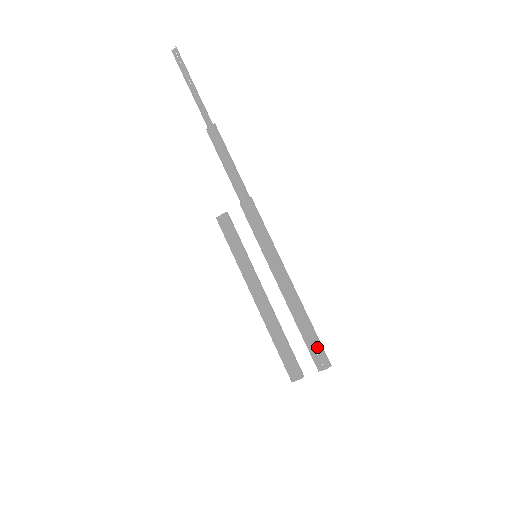
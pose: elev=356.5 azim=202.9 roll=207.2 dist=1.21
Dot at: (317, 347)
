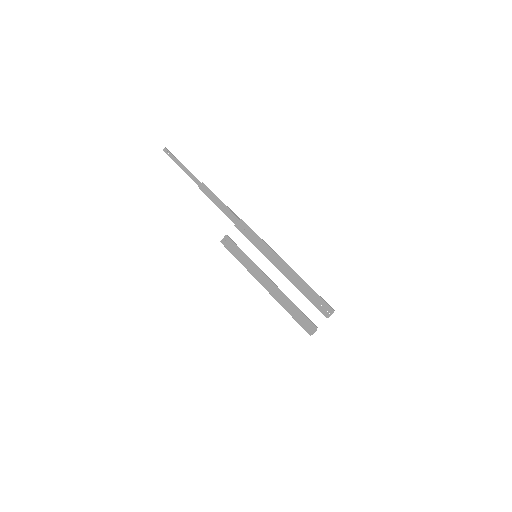
Dot at: (320, 301)
